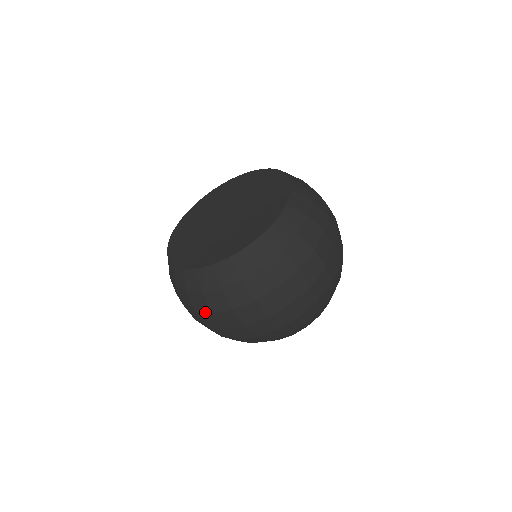
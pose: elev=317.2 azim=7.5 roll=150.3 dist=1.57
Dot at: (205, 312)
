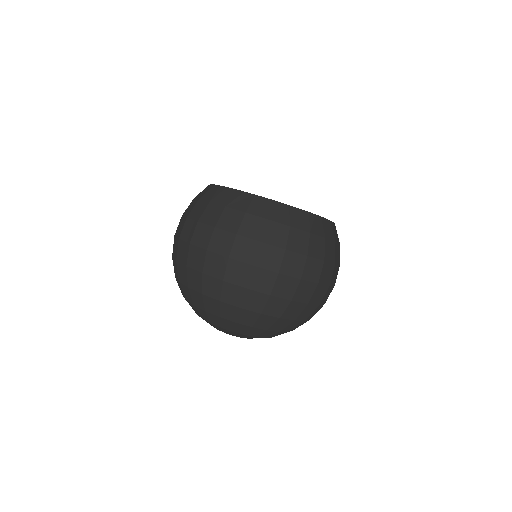
Dot at: (277, 246)
